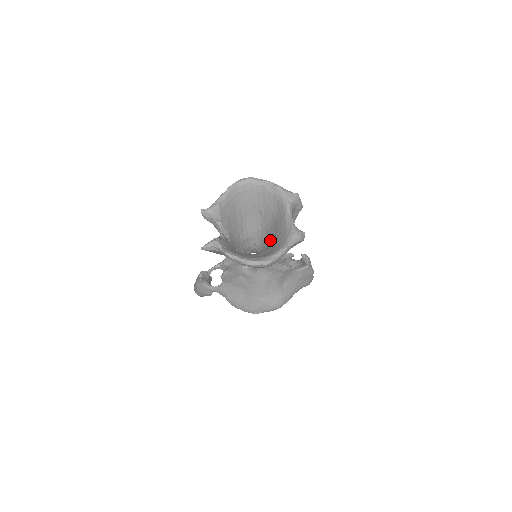
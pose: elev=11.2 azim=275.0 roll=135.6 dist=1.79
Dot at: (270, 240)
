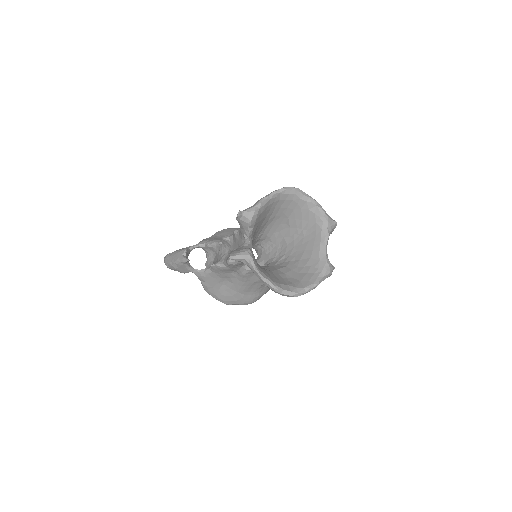
Dot at: (288, 255)
